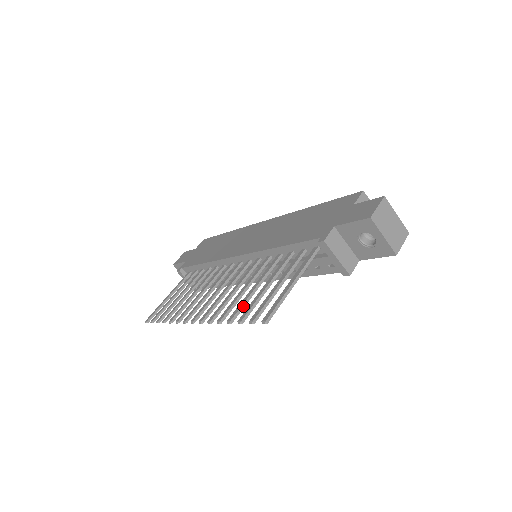
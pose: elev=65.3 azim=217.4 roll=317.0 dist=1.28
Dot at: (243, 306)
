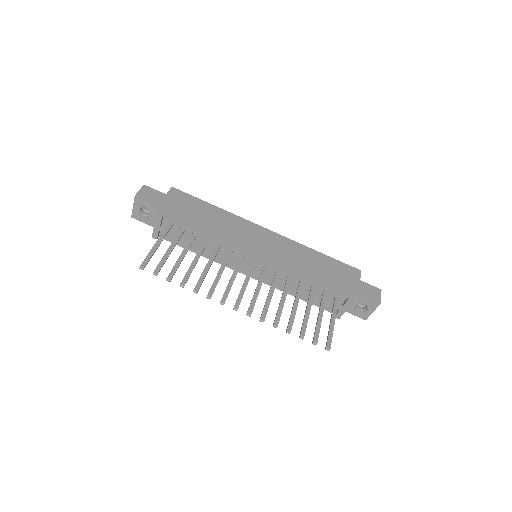
Dot at: occluded
